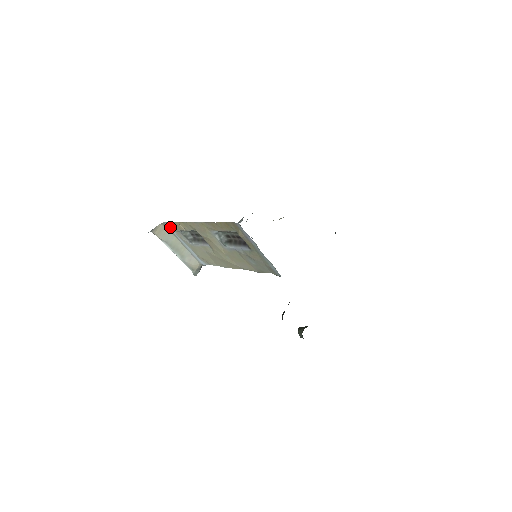
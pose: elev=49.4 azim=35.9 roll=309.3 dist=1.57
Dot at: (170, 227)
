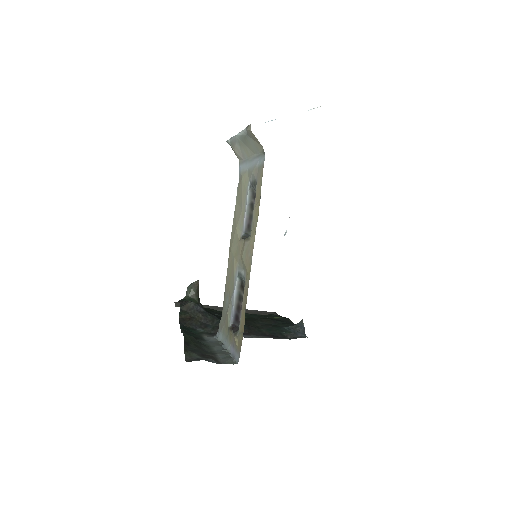
Dot at: (261, 163)
